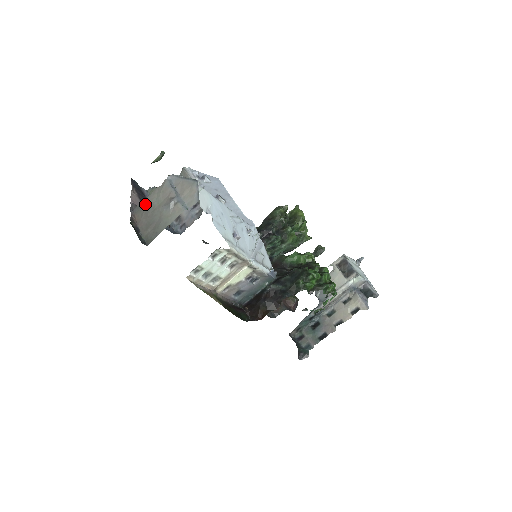
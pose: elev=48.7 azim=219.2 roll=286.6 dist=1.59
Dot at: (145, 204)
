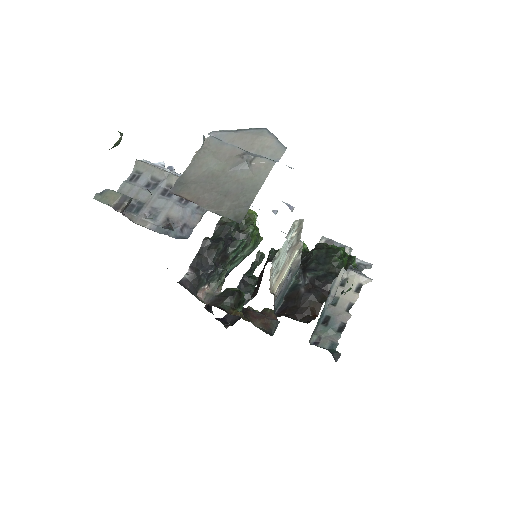
Dot at: (191, 176)
